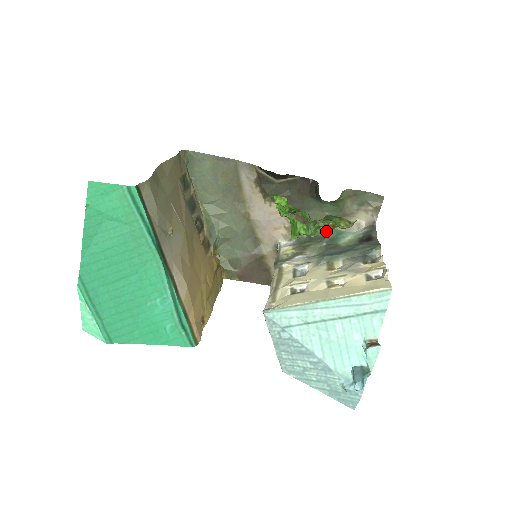
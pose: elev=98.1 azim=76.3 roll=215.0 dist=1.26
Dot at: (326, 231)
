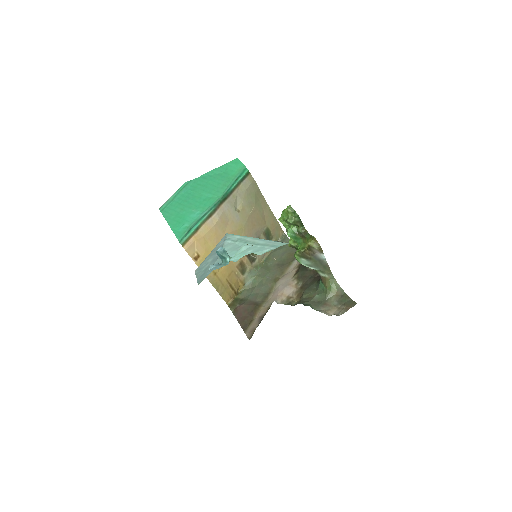
Dot at: (300, 251)
